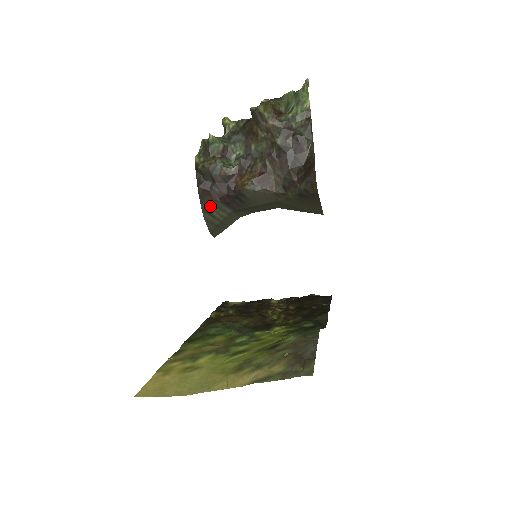
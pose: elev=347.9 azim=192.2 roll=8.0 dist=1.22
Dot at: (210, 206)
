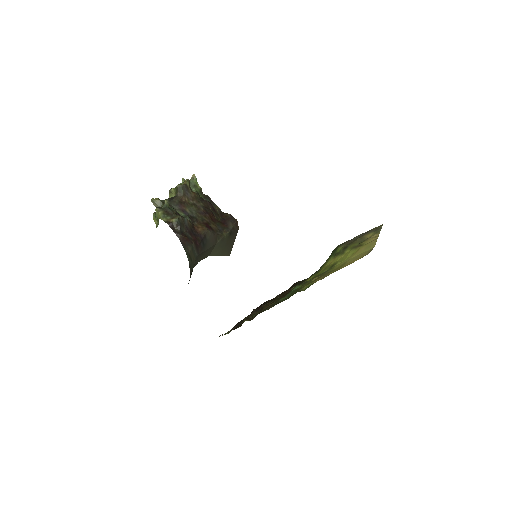
Dot at: (190, 250)
